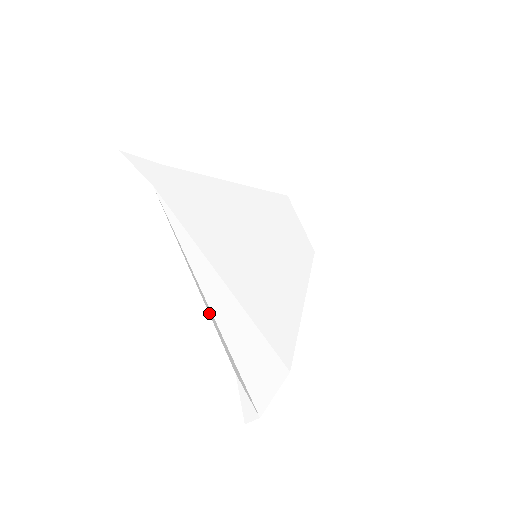
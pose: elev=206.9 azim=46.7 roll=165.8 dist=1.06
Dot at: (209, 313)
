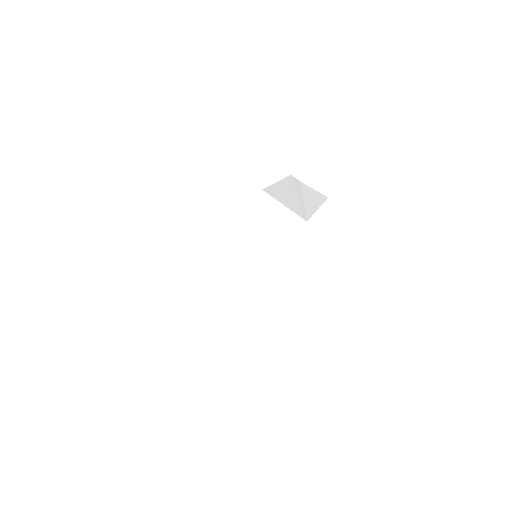
Dot at: (215, 333)
